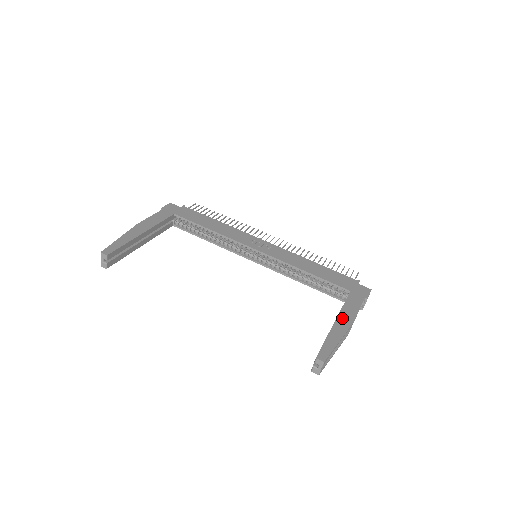
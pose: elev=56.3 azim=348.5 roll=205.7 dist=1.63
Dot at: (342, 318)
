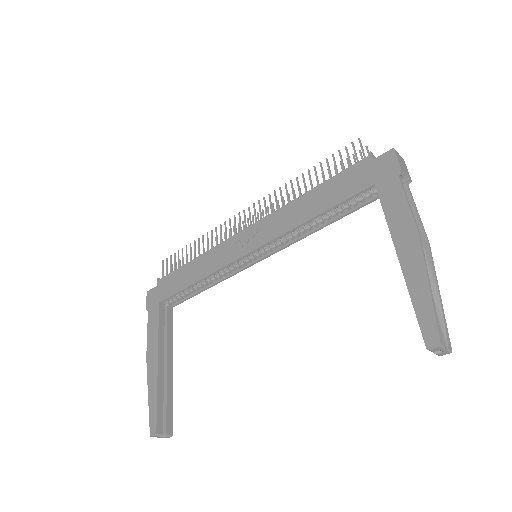
Dot at: (401, 243)
